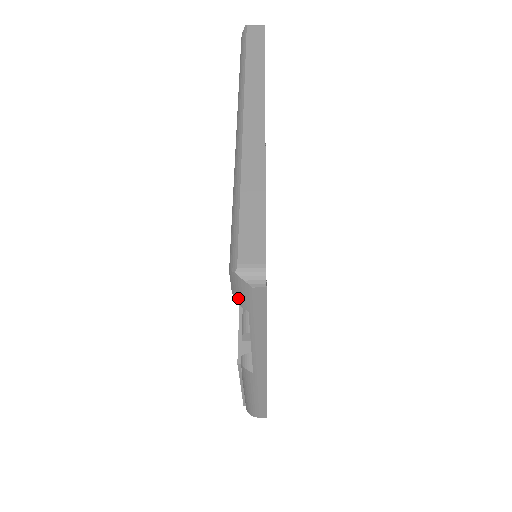
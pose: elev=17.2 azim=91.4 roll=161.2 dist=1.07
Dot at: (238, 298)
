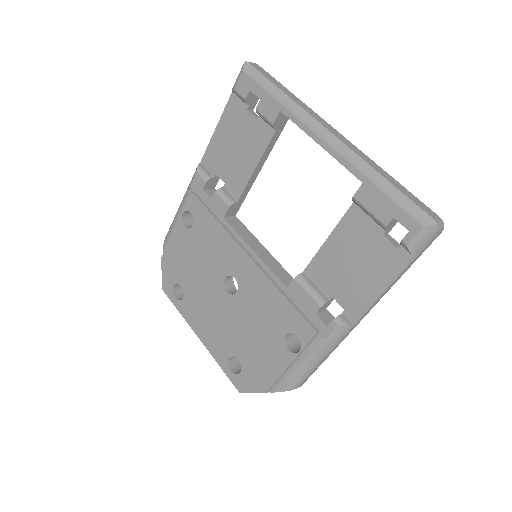
Dot at: (416, 247)
